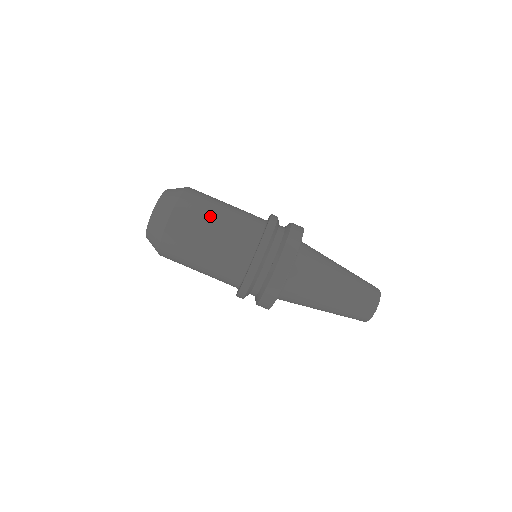
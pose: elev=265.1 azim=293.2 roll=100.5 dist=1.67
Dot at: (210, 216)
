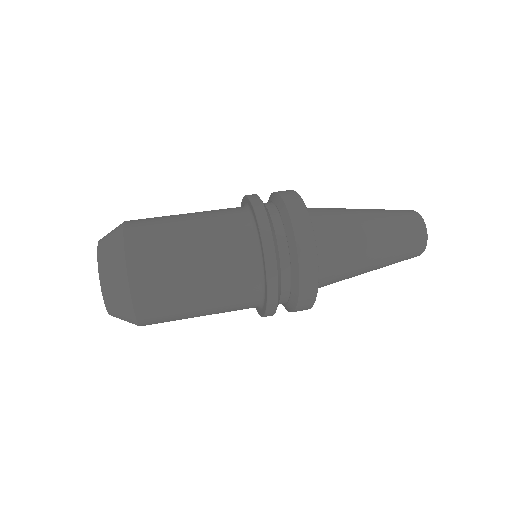
Dot at: (174, 215)
